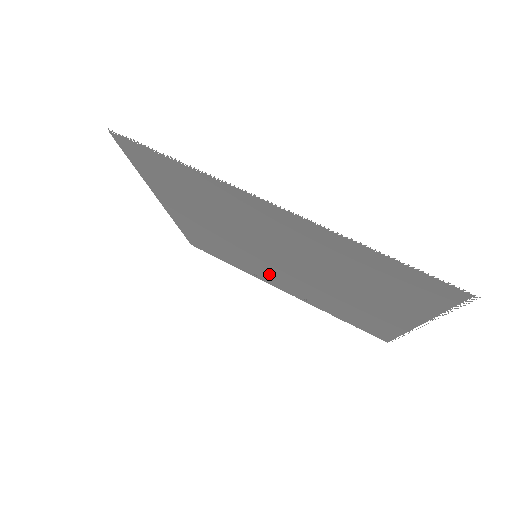
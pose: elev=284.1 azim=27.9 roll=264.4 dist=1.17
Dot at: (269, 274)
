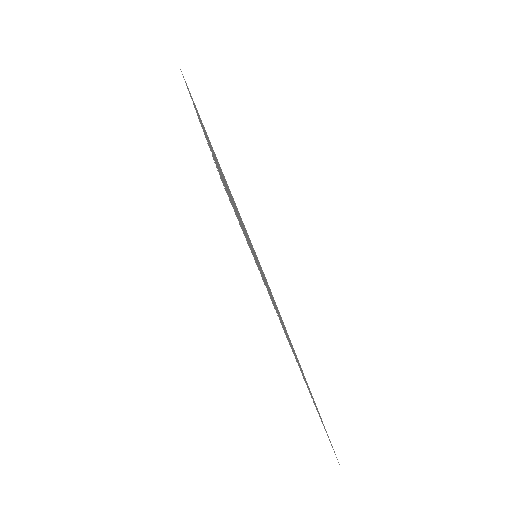
Dot at: occluded
